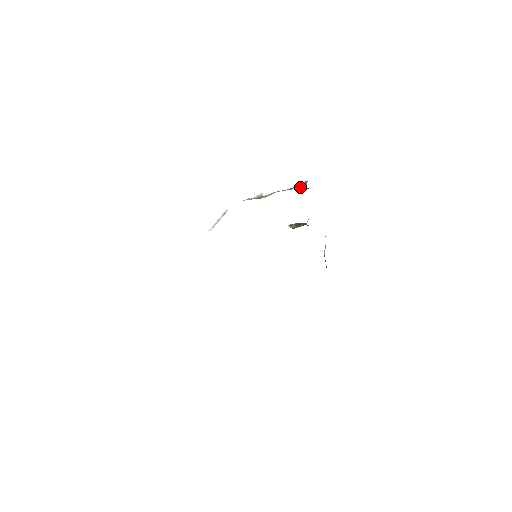
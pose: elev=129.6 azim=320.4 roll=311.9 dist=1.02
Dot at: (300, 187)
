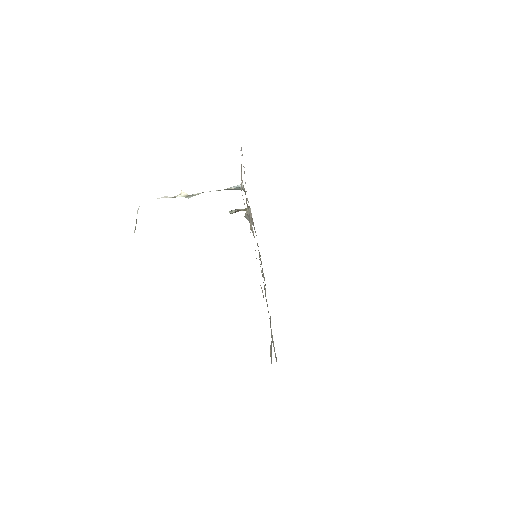
Dot at: occluded
